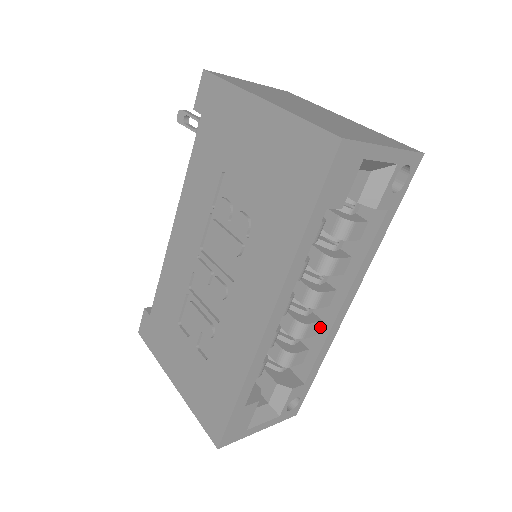
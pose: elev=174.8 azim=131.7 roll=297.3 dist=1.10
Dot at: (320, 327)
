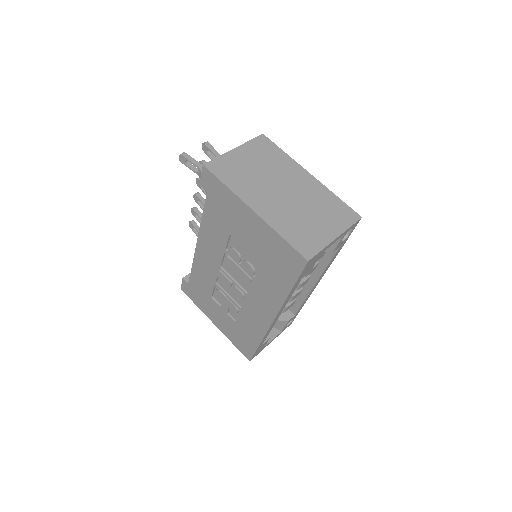
Dot at: (302, 291)
